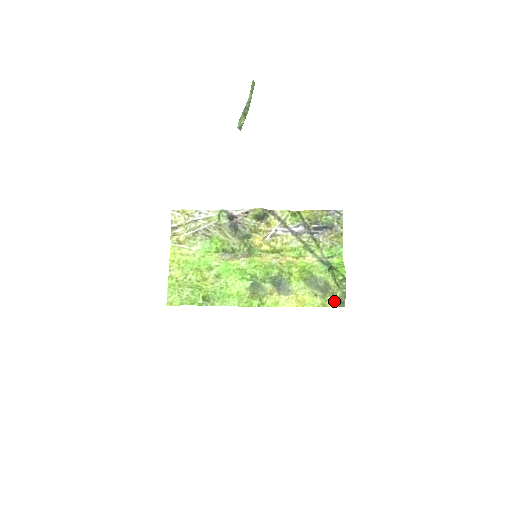
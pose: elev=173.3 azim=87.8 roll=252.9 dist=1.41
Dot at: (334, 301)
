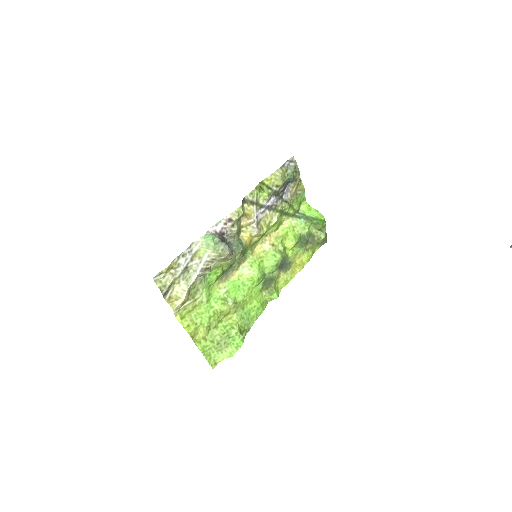
Dot at: (319, 244)
